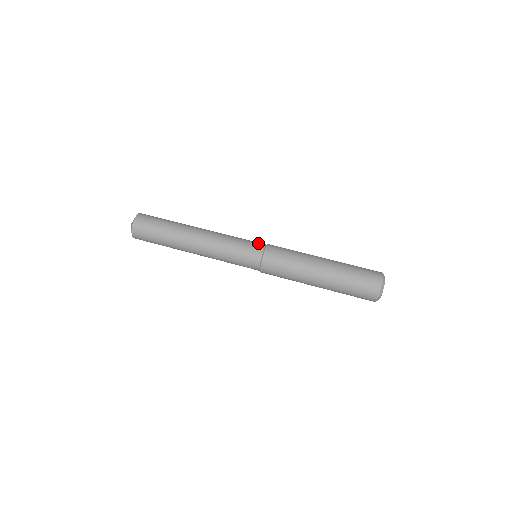
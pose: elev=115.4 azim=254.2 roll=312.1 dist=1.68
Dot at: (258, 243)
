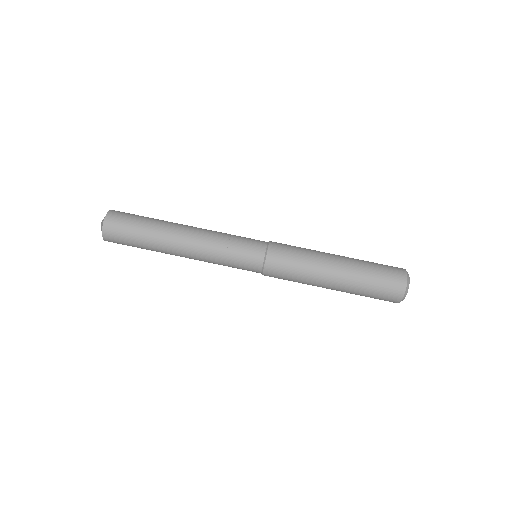
Dot at: (258, 242)
